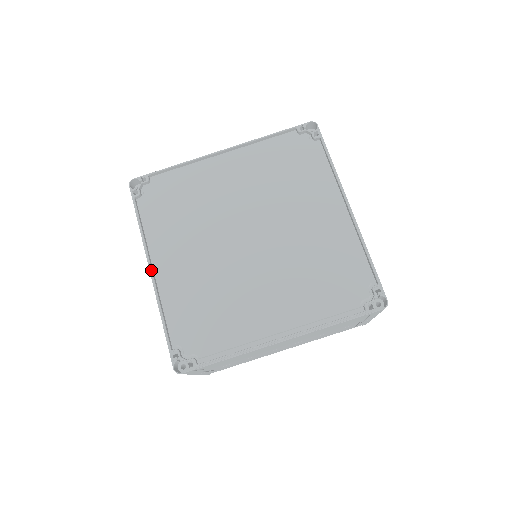
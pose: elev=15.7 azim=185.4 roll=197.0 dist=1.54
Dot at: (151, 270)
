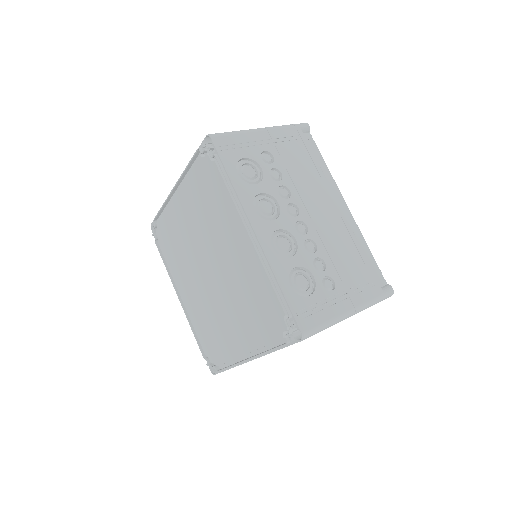
Dot at: (179, 299)
